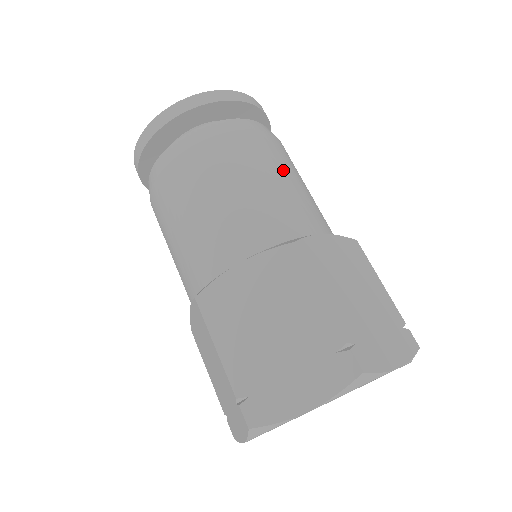
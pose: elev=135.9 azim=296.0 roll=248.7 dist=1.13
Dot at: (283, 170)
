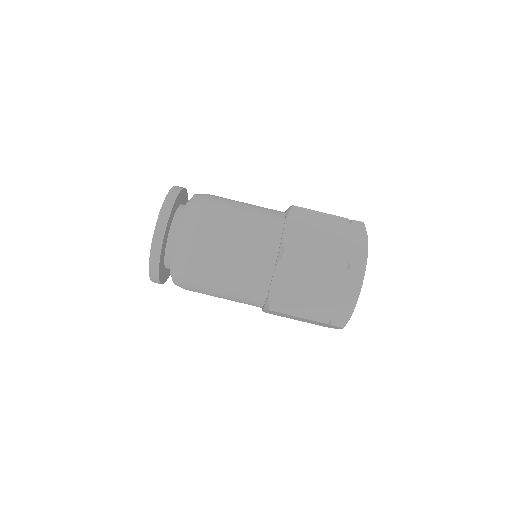
Dot at: (233, 216)
